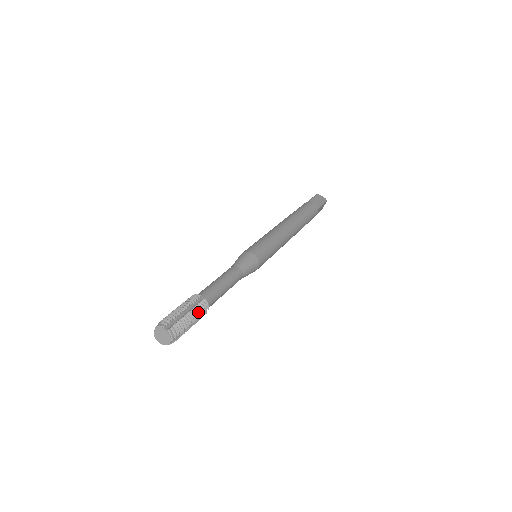
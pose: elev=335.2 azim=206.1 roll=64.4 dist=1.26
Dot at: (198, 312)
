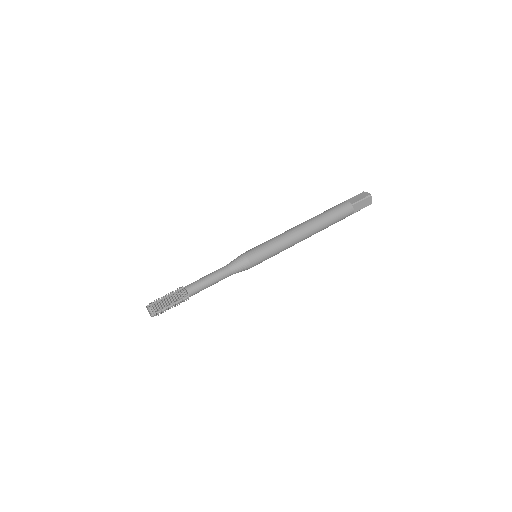
Dot at: (179, 304)
